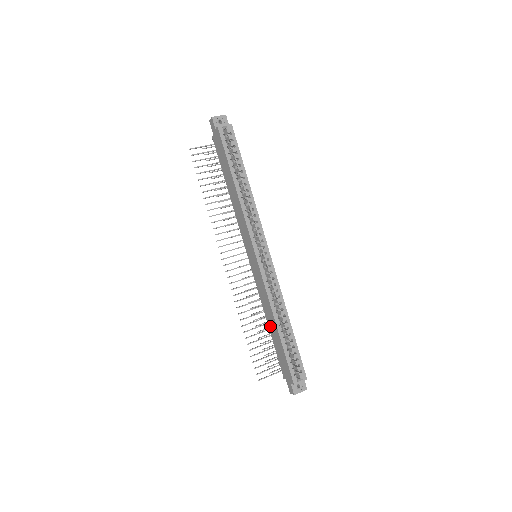
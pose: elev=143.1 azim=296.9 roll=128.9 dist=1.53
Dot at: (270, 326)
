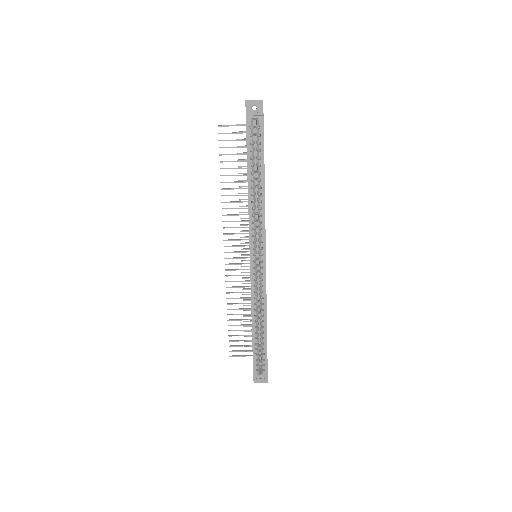
Dot at: occluded
